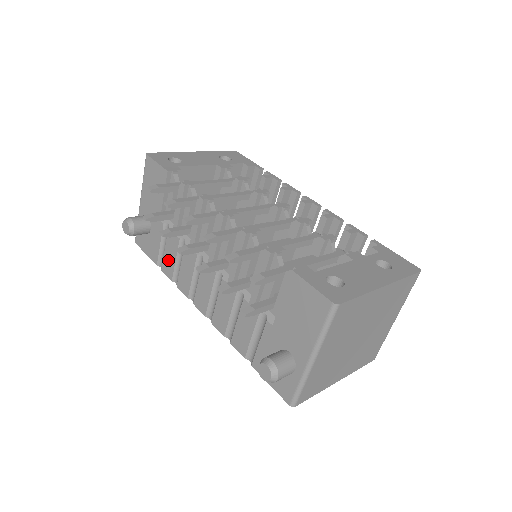
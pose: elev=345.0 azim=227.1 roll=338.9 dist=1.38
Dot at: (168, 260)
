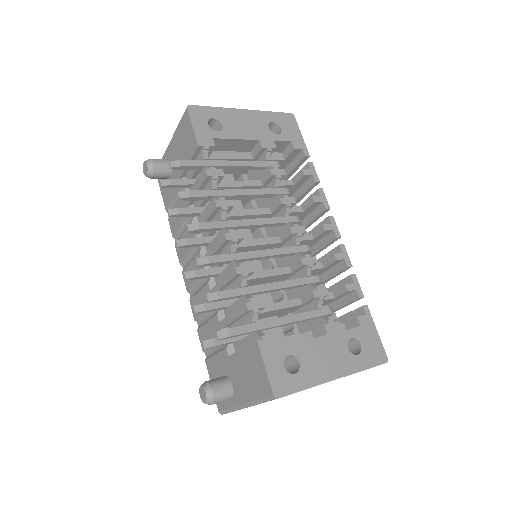
Dot at: (175, 218)
